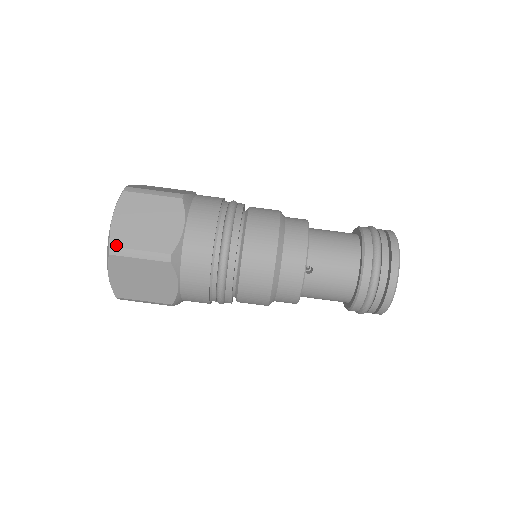
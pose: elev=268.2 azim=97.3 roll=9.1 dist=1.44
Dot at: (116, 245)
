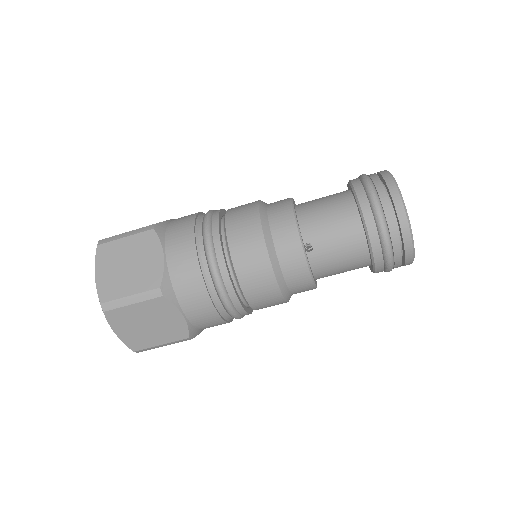
Dot at: (106, 300)
